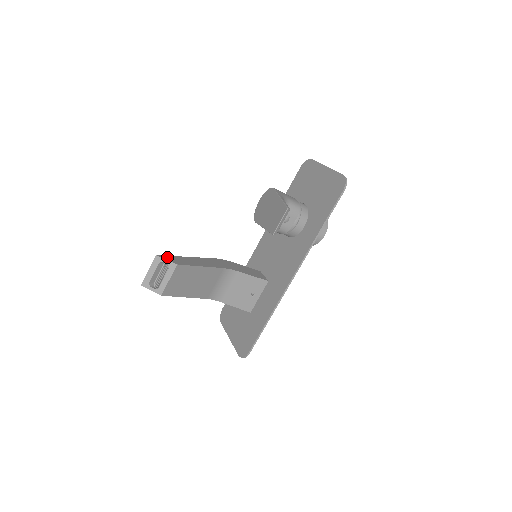
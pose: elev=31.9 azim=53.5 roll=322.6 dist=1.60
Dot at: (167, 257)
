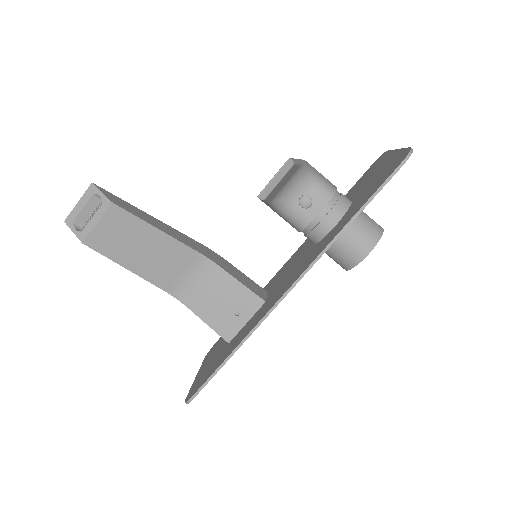
Dot at: (109, 193)
